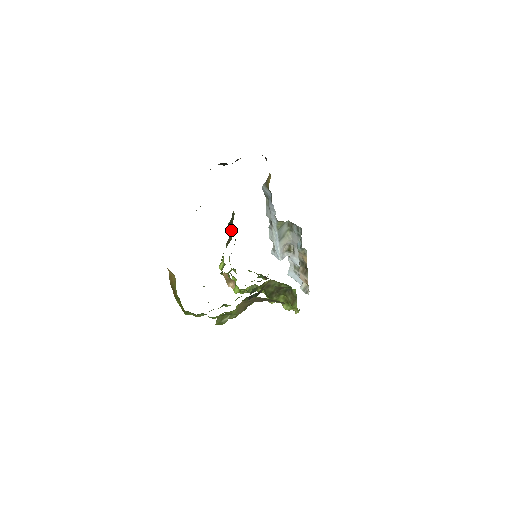
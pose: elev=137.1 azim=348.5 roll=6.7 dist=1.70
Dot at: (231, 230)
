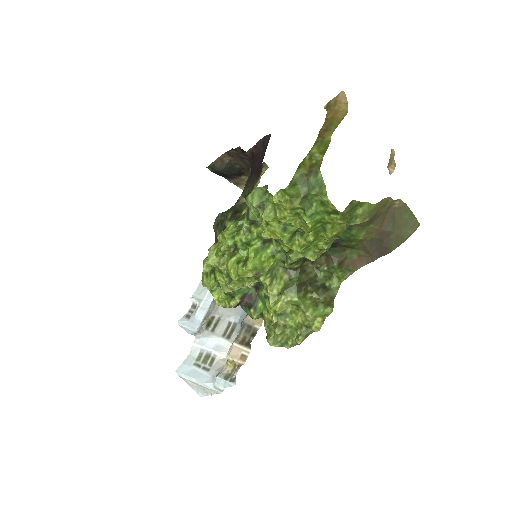
Dot at: (238, 212)
